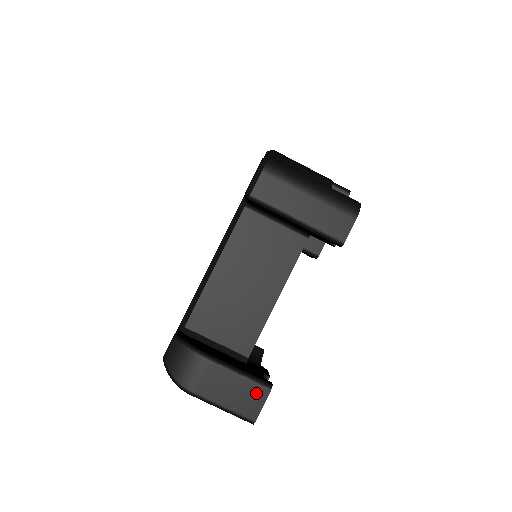
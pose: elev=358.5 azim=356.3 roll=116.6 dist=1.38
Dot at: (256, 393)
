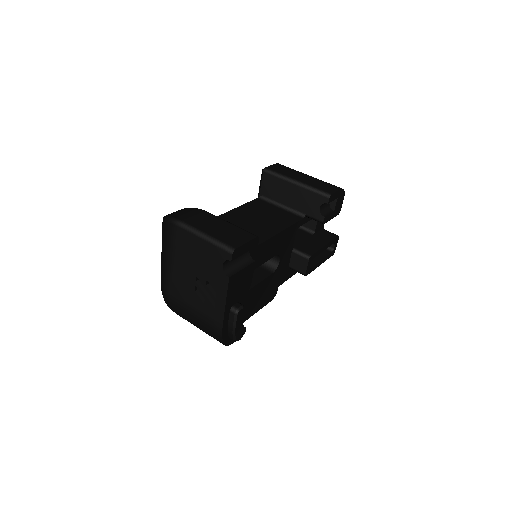
Dot at: (242, 235)
